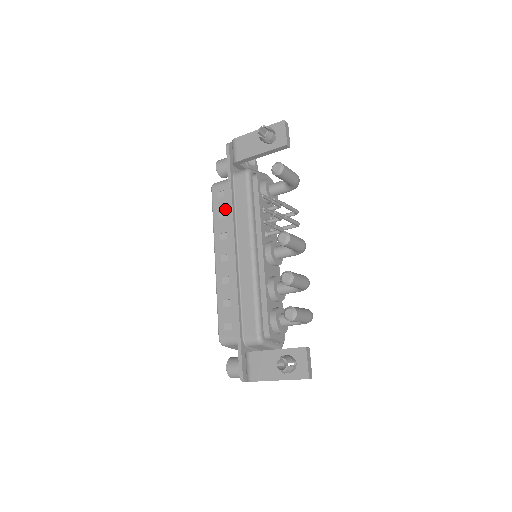
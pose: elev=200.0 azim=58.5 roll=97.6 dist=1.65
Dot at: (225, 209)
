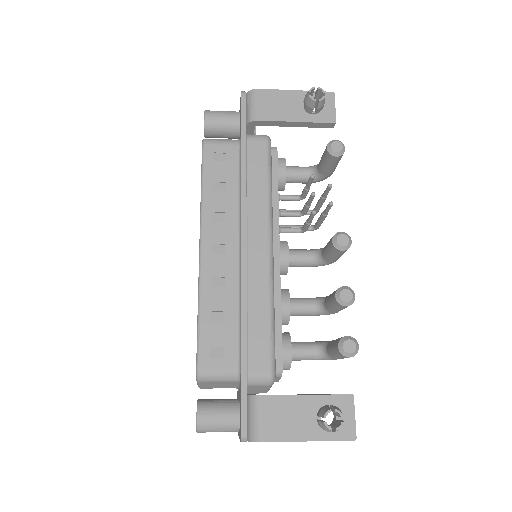
Dot at: (226, 179)
